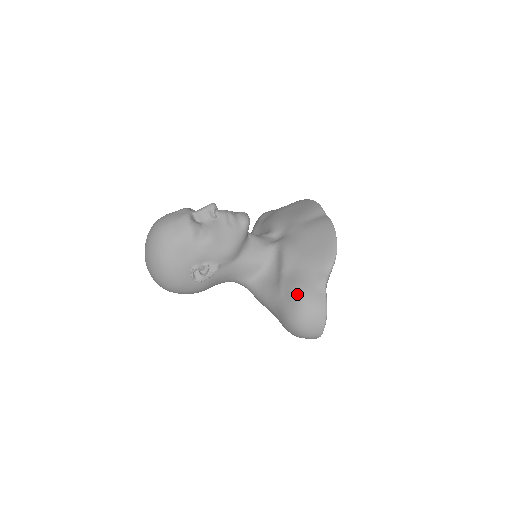
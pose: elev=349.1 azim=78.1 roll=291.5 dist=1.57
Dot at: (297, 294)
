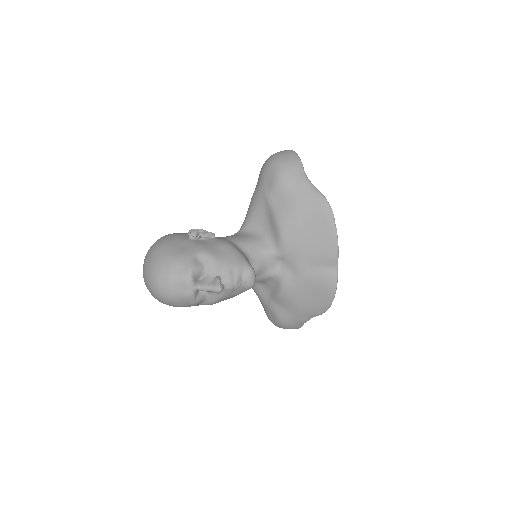
Dot at: (280, 323)
